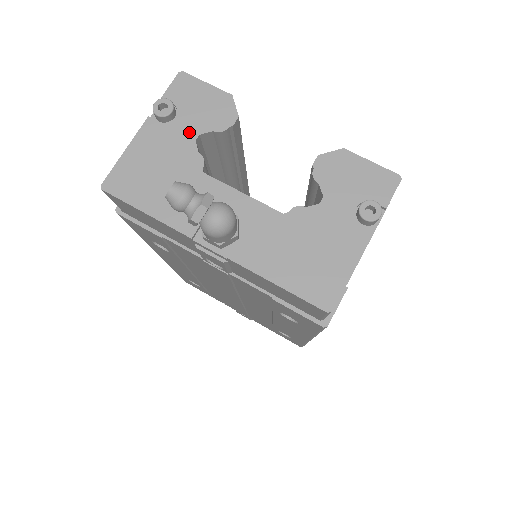
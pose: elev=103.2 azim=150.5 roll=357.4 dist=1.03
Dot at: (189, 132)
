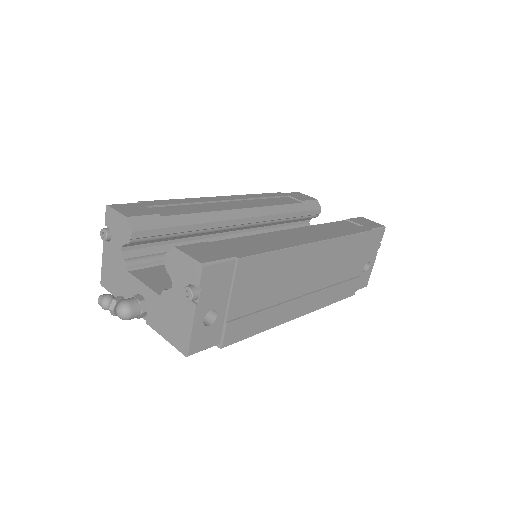
Dot at: (118, 246)
